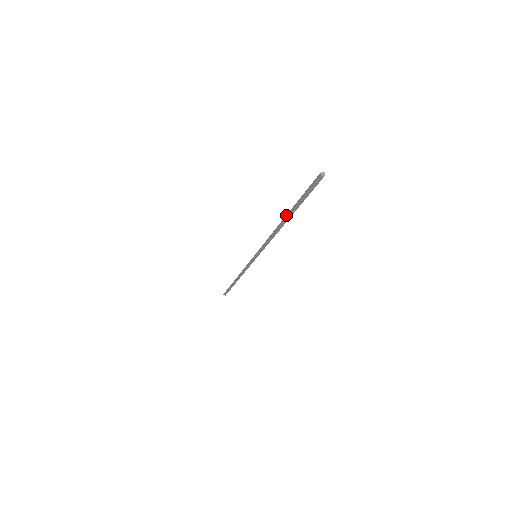
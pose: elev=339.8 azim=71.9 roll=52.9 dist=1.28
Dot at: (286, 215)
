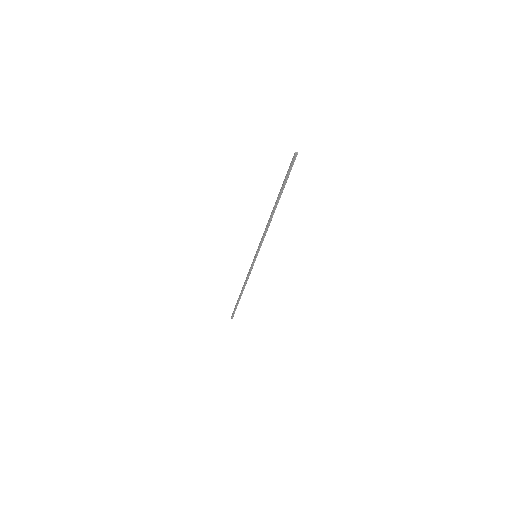
Dot at: (276, 201)
